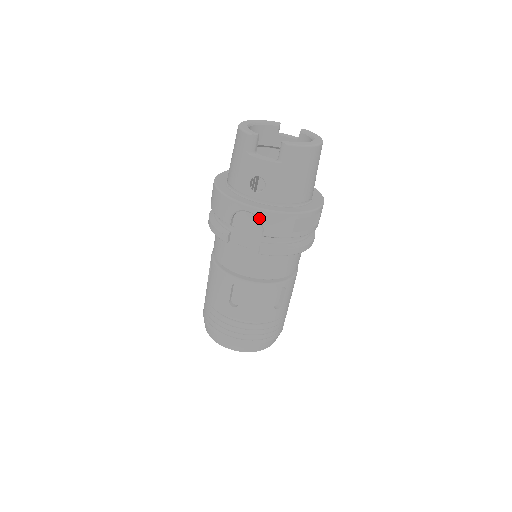
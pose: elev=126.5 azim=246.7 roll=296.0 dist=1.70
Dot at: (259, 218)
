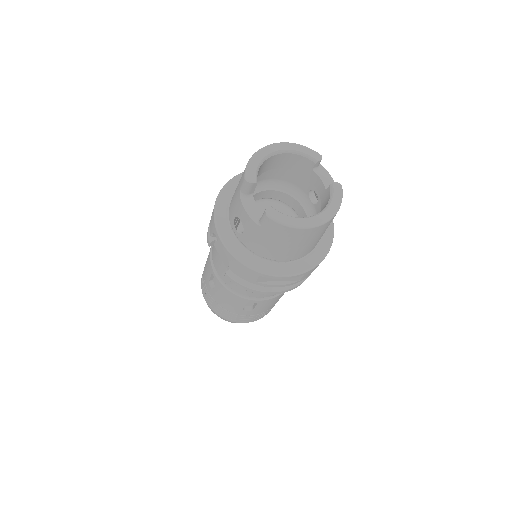
Dot at: (226, 255)
